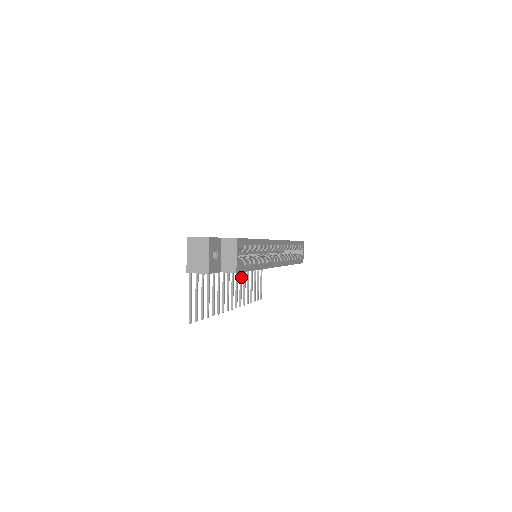
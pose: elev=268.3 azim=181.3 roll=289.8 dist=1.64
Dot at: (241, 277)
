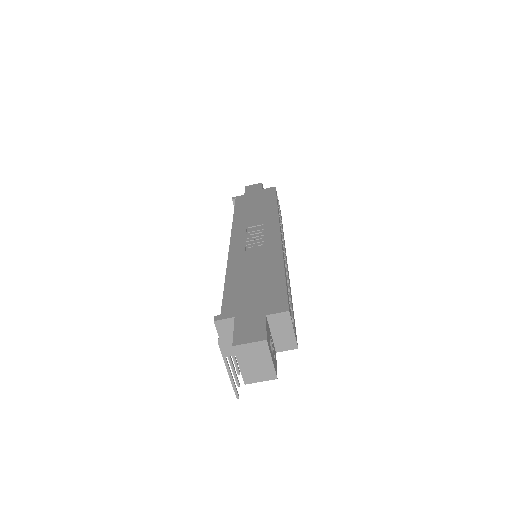
Dot at: occluded
